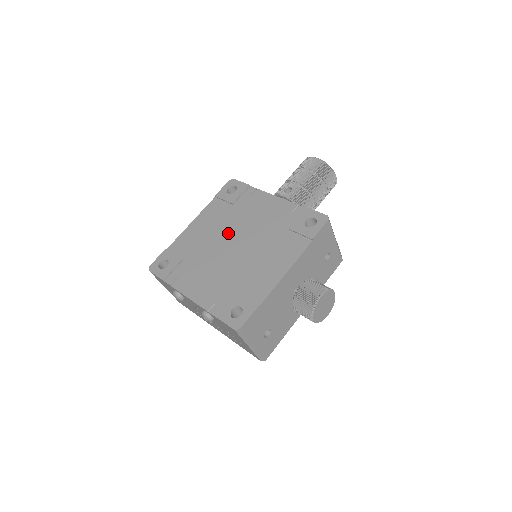
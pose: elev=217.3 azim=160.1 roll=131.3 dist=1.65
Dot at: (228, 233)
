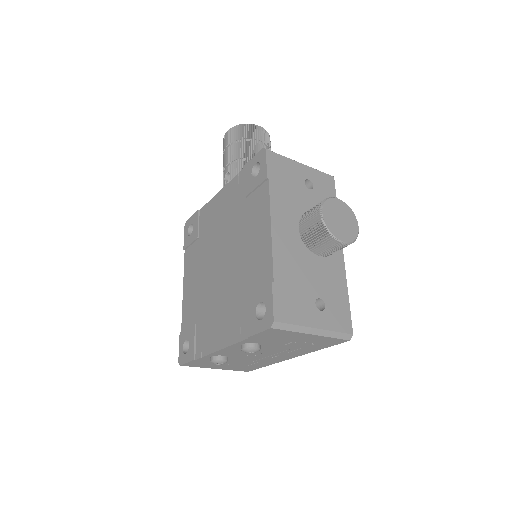
Dot at: (210, 261)
